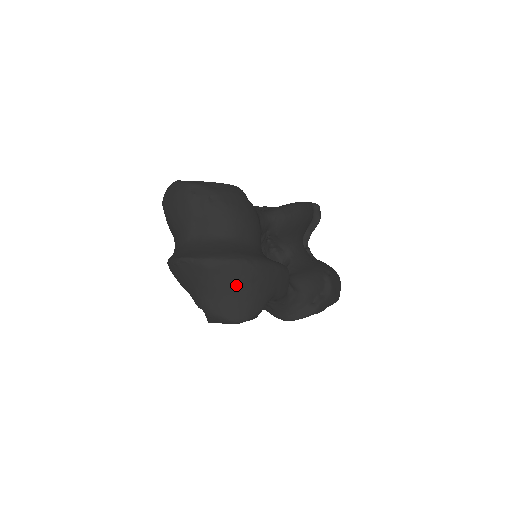
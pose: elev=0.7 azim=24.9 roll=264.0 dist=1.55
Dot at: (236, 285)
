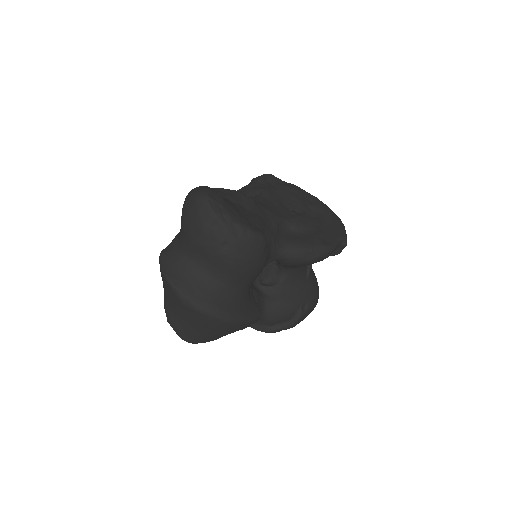
Dot at: (200, 325)
